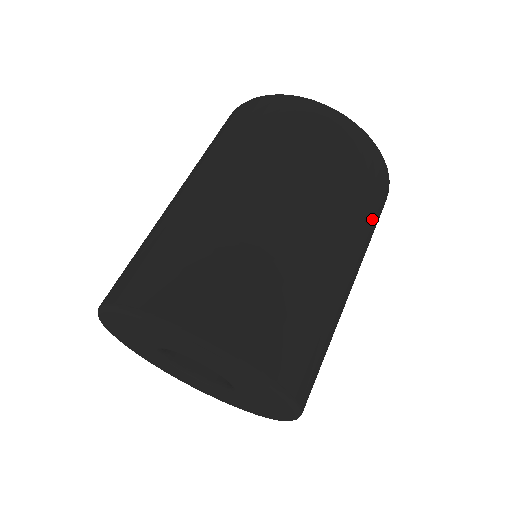
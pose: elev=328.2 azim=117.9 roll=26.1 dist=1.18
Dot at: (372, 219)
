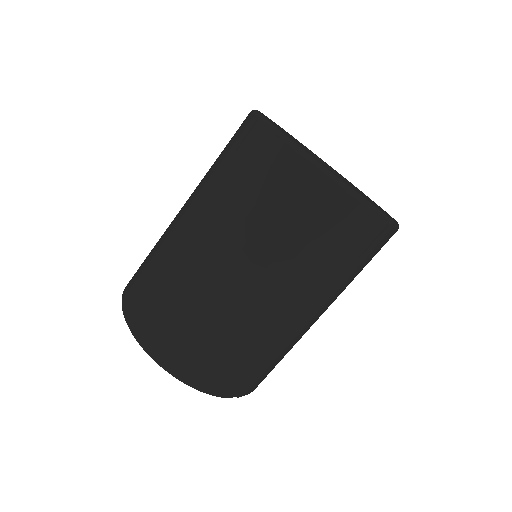
Dot at: (338, 262)
